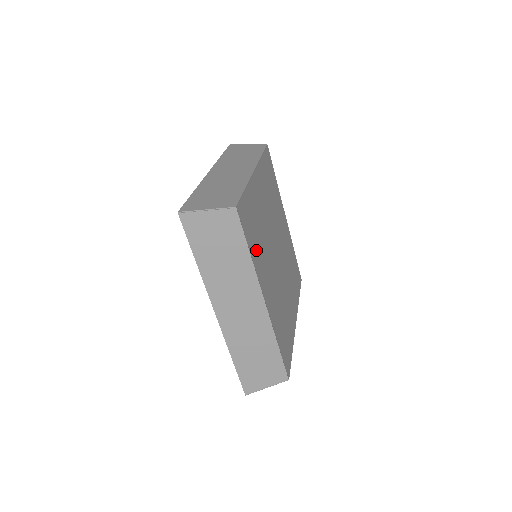
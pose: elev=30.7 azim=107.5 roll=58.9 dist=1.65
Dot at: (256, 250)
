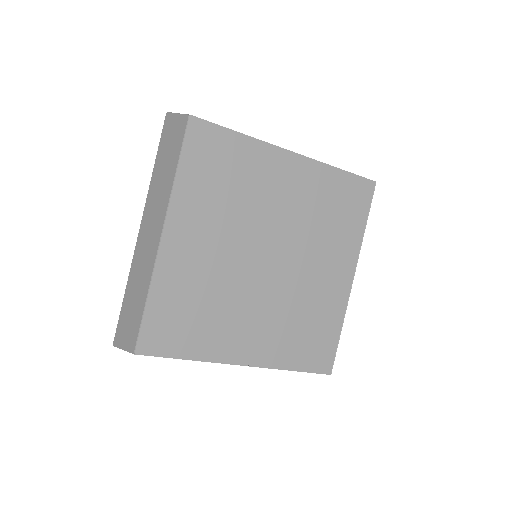
Dot at: (201, 336)
